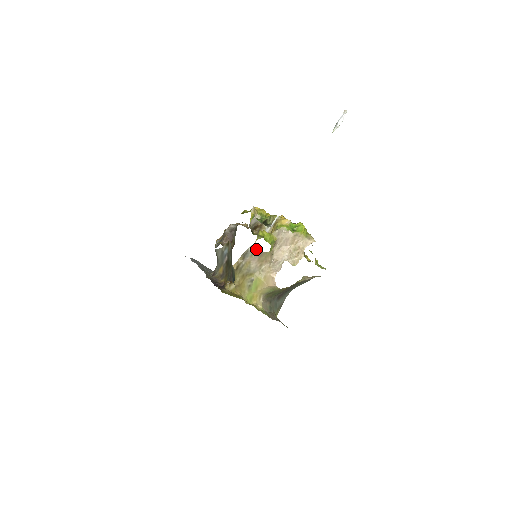
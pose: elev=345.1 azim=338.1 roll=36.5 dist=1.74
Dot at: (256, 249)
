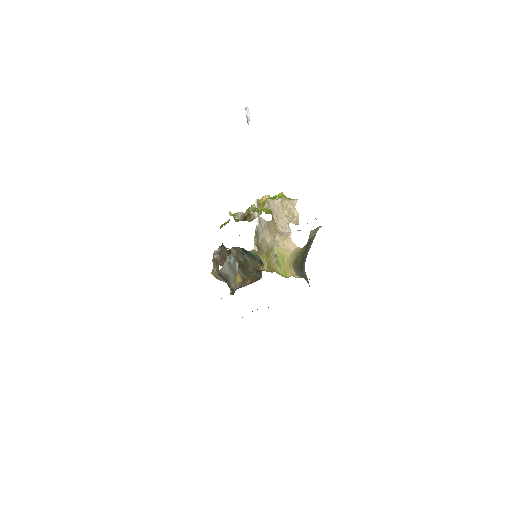
Dot at: (263, 222)
